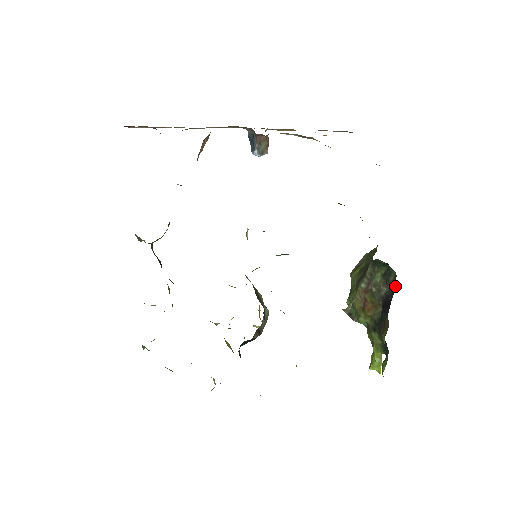
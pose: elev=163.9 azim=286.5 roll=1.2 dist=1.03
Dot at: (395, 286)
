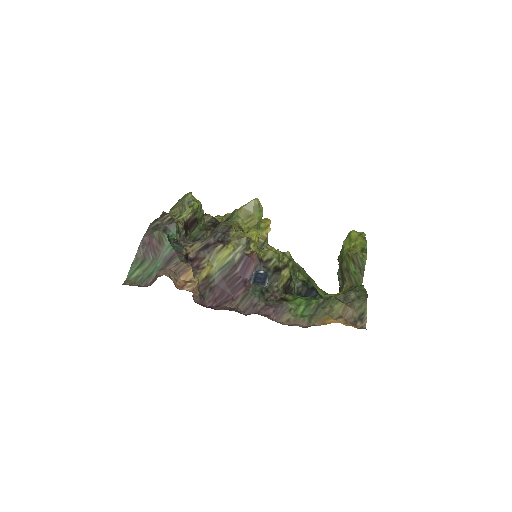
Dot at: occluded
